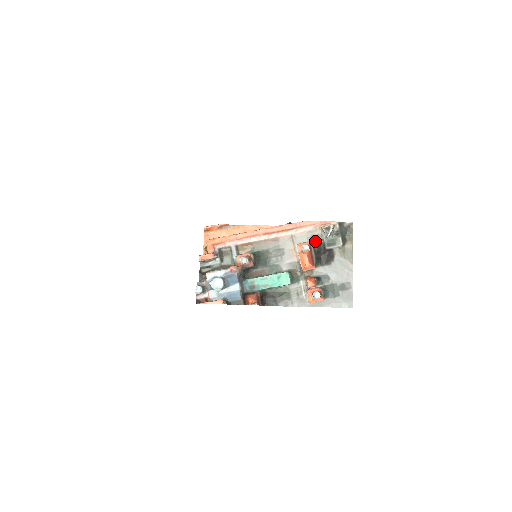
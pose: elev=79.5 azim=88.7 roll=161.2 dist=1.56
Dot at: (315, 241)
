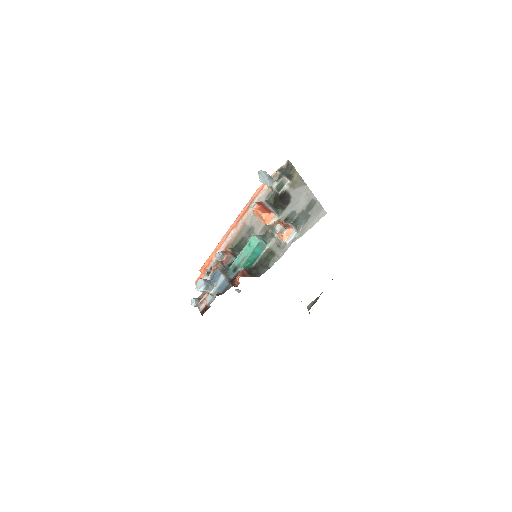
Dot at: (269, 198)
